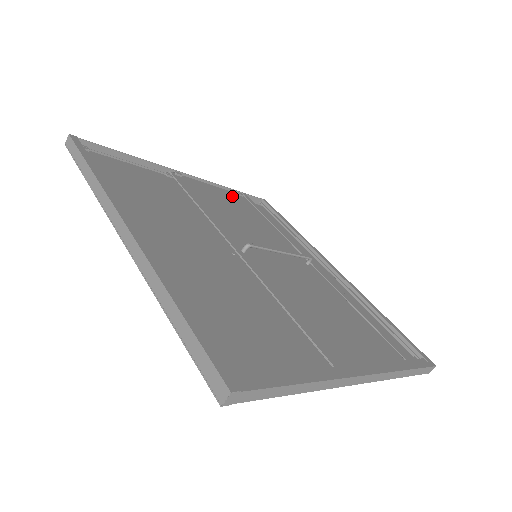
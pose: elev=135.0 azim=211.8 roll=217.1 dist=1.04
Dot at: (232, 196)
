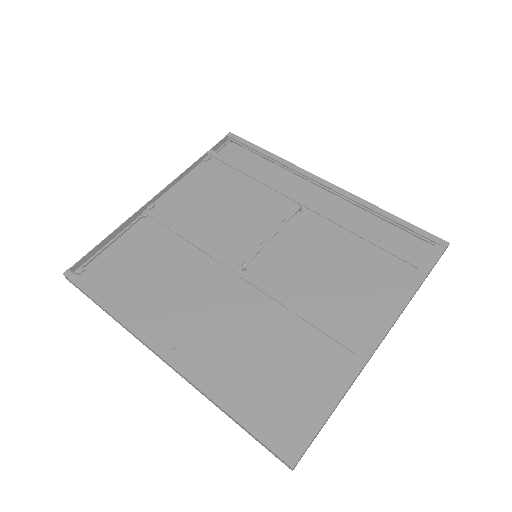
Dot at: (202, 174)
